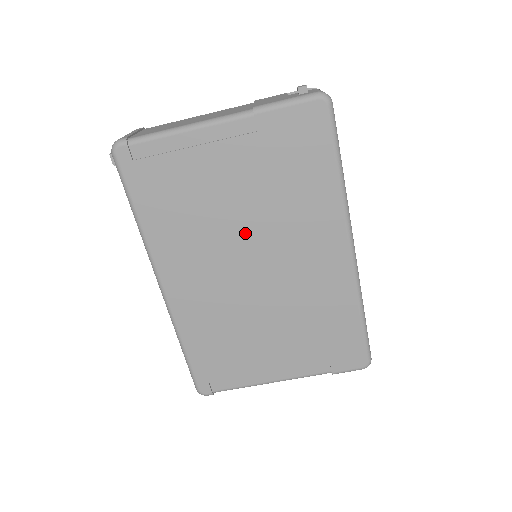
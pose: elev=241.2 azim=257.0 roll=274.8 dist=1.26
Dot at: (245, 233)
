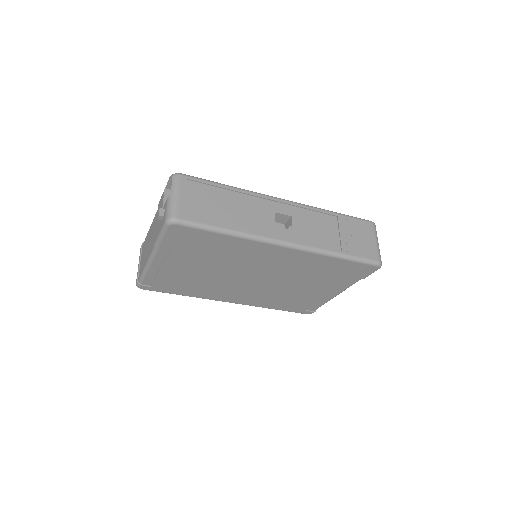
Dot at: (229, 274)
